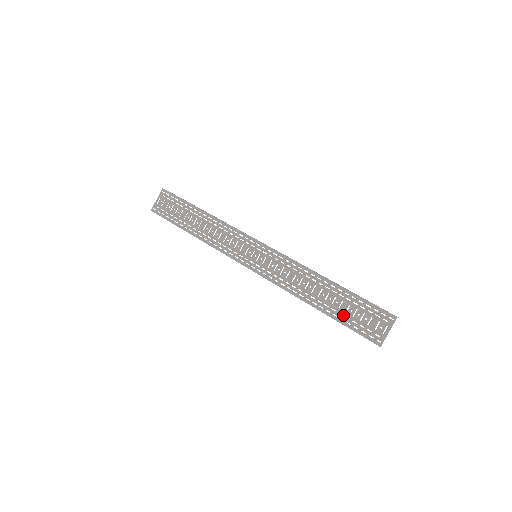
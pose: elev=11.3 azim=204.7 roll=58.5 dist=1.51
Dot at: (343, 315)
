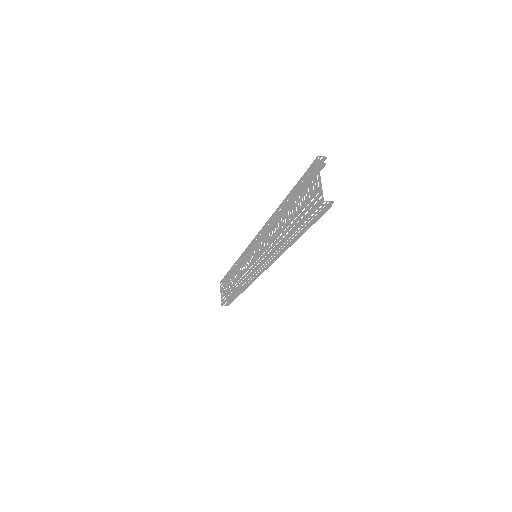
Dot at: (297, 217)
